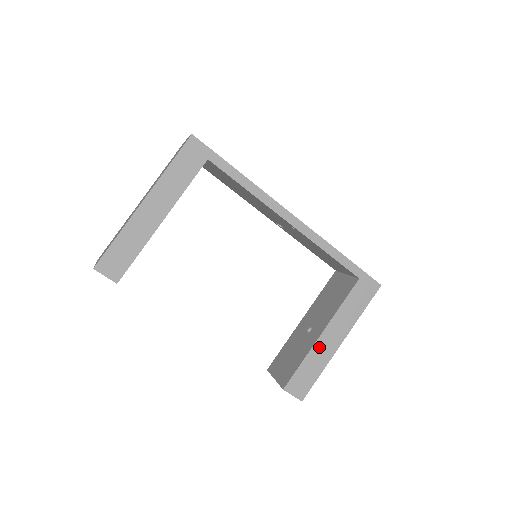
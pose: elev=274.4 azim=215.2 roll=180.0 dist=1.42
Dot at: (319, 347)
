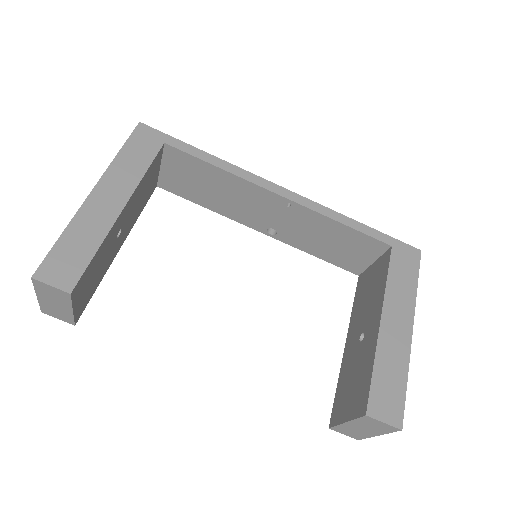
Dot at: (386, 340)
